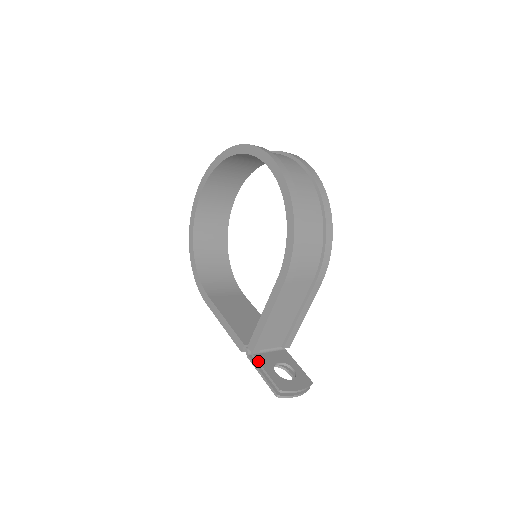
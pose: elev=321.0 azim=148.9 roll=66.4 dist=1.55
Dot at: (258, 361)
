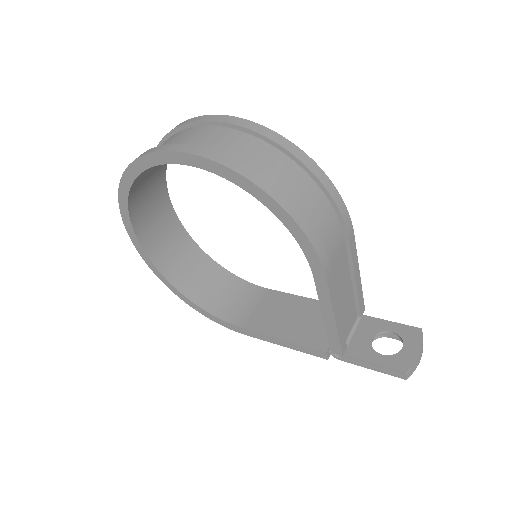
Dot at: (355, 358)
